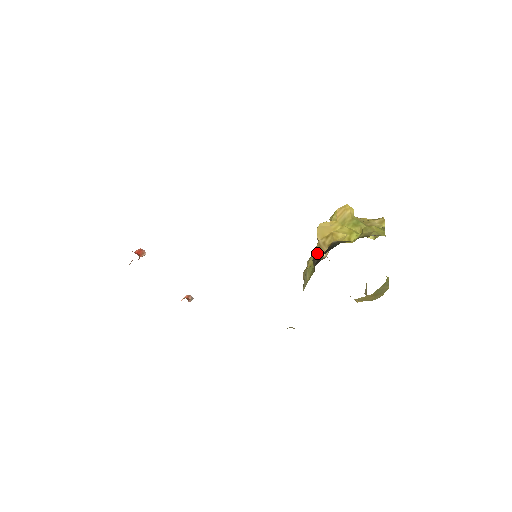
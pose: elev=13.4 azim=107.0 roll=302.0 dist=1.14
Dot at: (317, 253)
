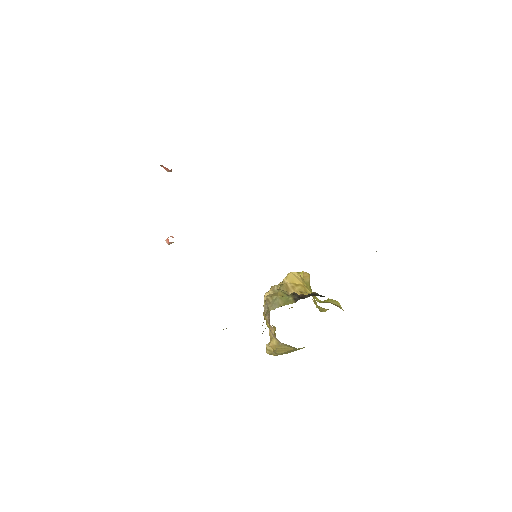
Dot at: (284, 290)
